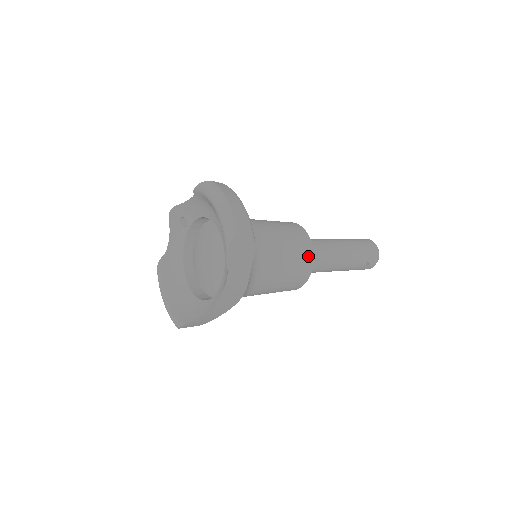
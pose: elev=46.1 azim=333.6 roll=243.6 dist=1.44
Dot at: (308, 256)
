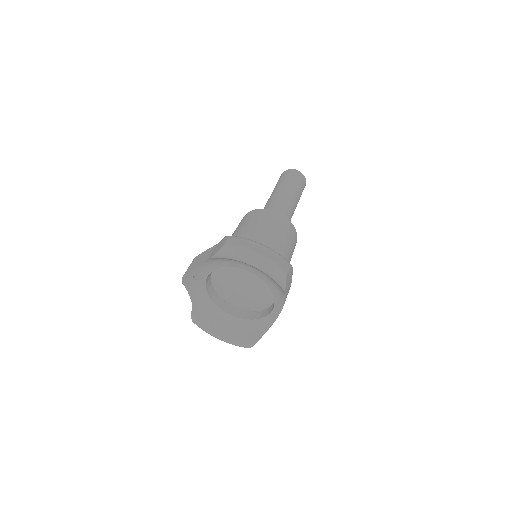
Dot at: (292, 229)
